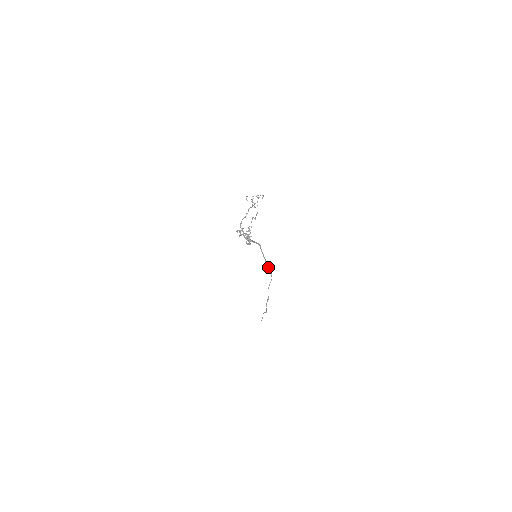
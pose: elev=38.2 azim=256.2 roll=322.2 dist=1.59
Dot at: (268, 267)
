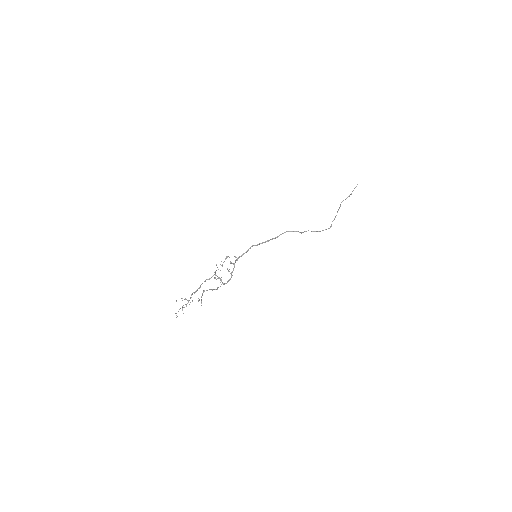
Dot at: occluded
